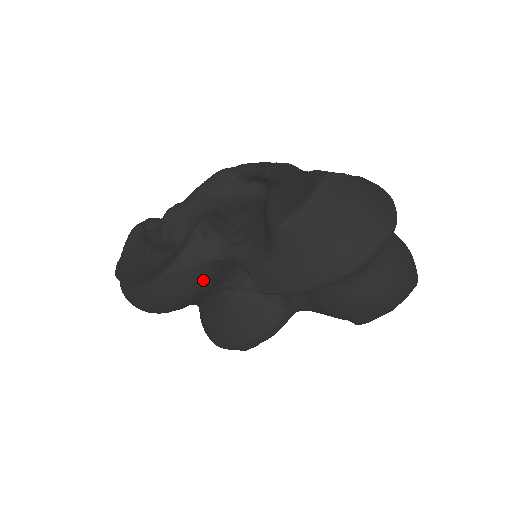
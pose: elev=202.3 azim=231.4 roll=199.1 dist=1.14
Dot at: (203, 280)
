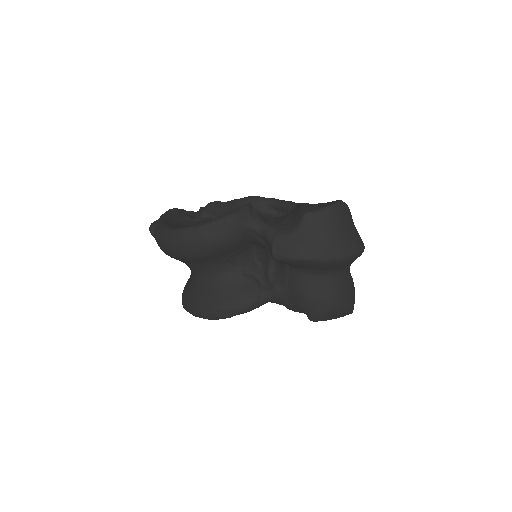
Dot at: (235, 238)
